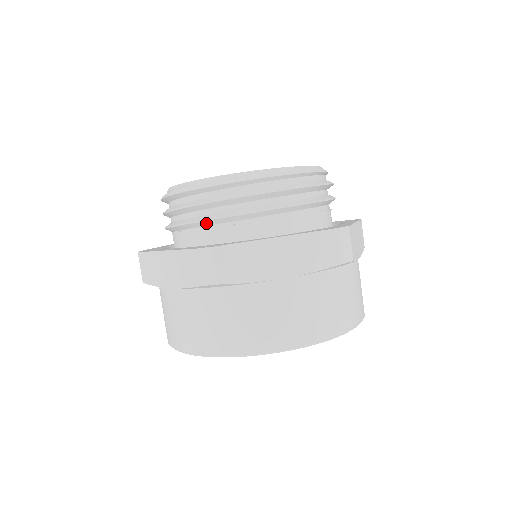
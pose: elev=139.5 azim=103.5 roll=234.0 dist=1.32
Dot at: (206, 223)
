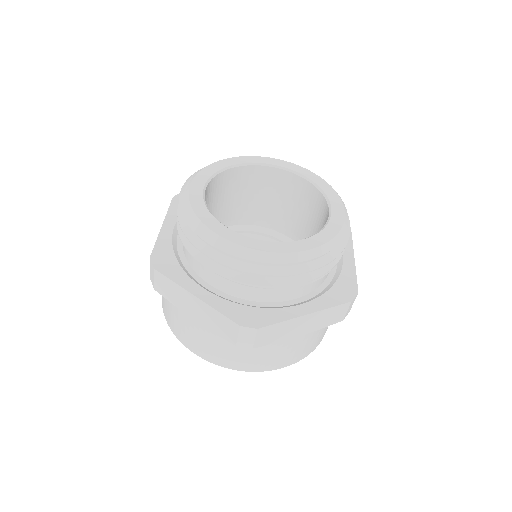
Dot at: occluded
